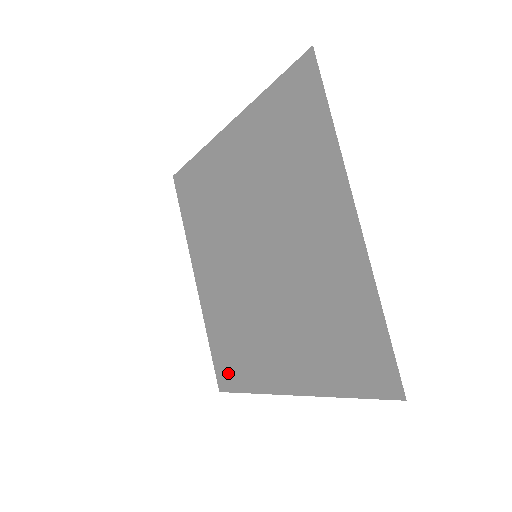
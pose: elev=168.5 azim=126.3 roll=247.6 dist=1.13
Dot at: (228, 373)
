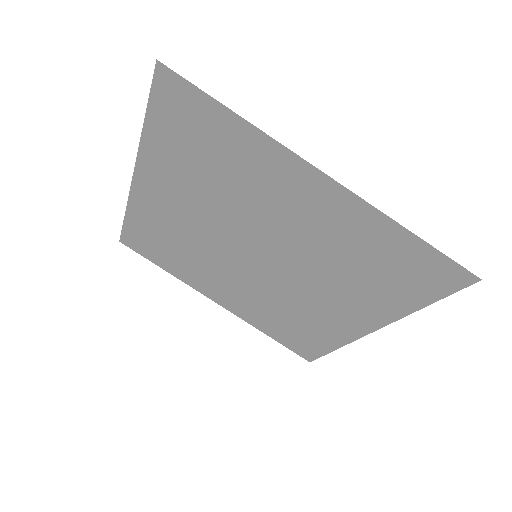
Dot at: (306, 347)
